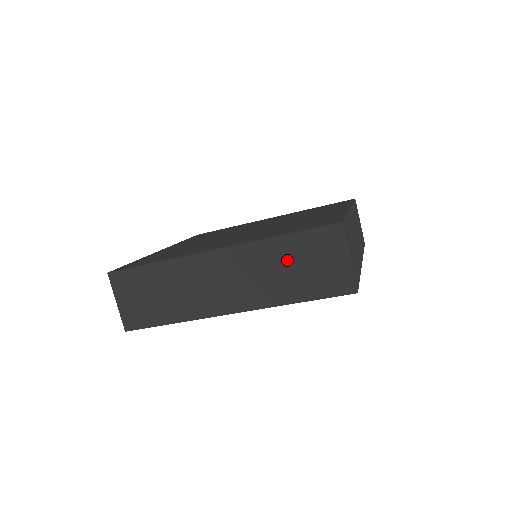
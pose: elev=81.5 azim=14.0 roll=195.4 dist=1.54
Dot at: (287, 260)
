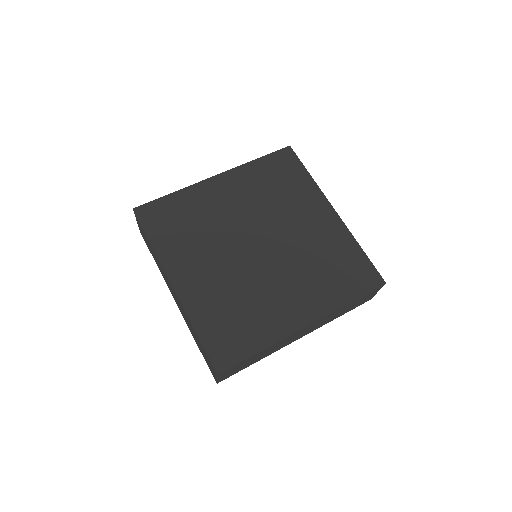
Dot at: (346, 308)
